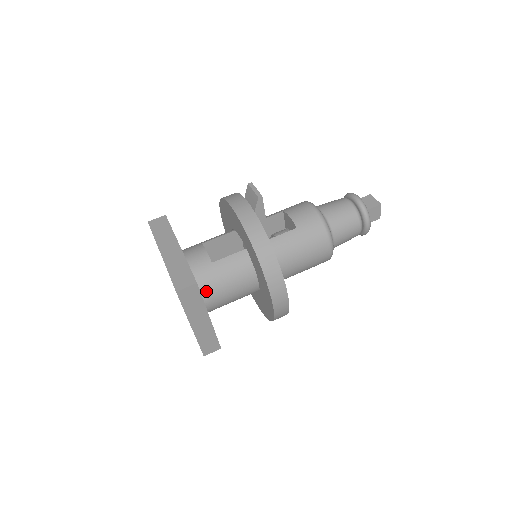
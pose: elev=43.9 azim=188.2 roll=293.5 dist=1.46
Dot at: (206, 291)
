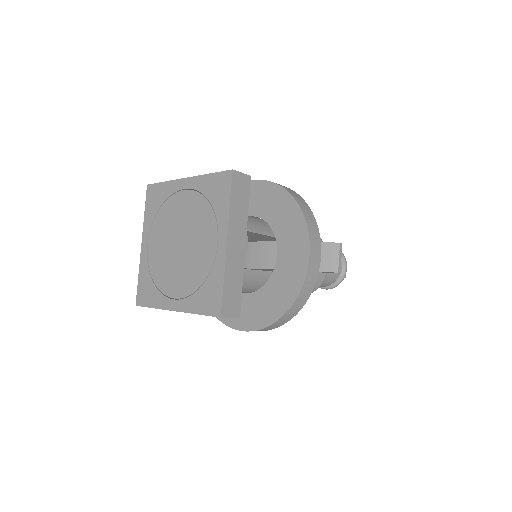
Dot at: occluded
